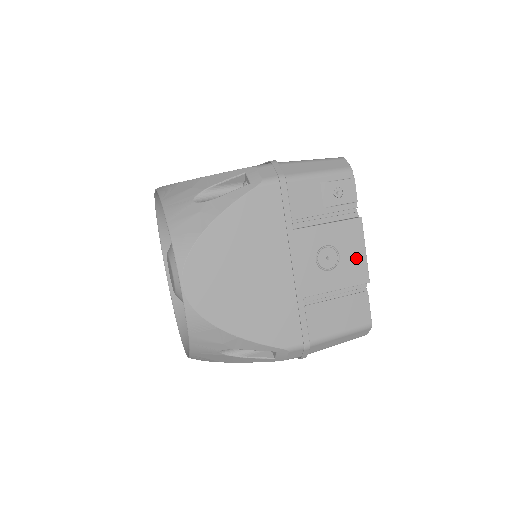
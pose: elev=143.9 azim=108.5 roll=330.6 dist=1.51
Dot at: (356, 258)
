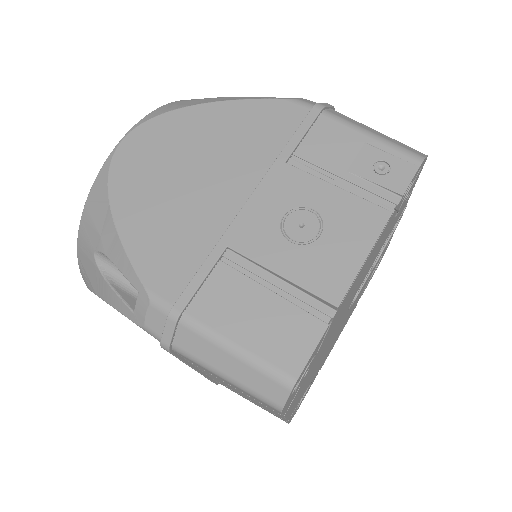
Dot at: (343, 257)
